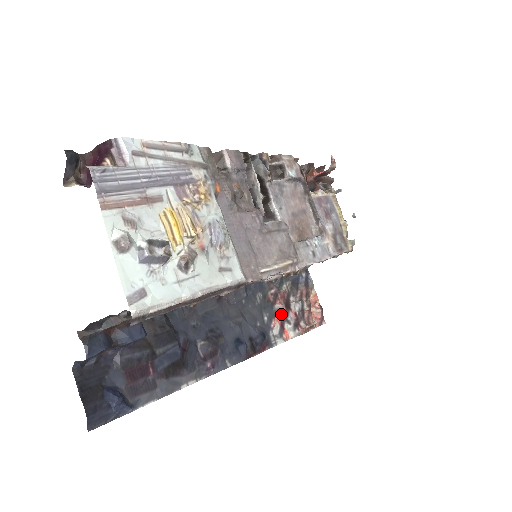
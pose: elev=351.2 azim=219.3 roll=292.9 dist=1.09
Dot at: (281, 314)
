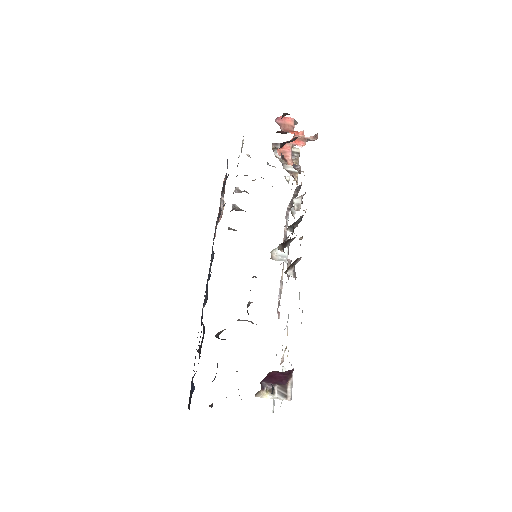
Dot at: occluded
